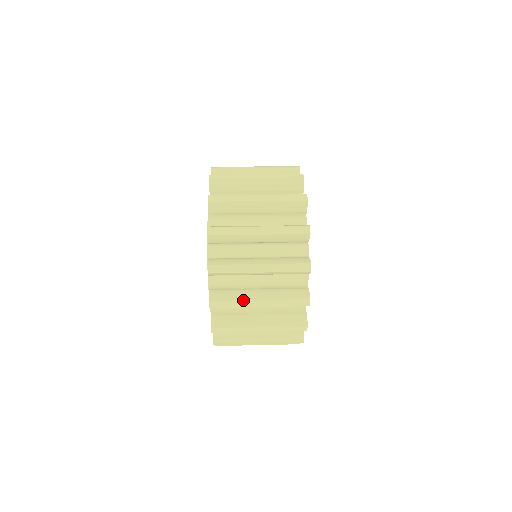
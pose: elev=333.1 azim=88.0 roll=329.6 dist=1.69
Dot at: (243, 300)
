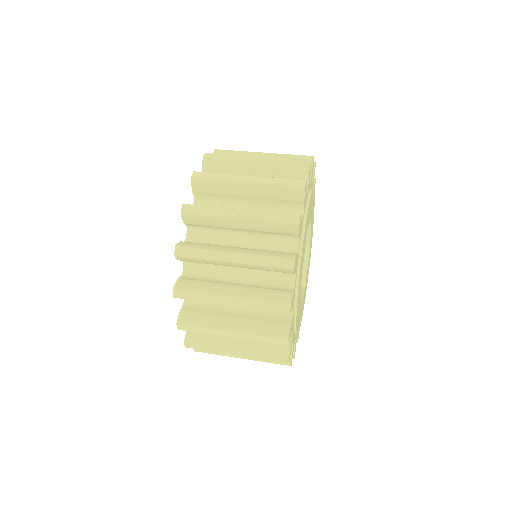
Dot at: occluded
